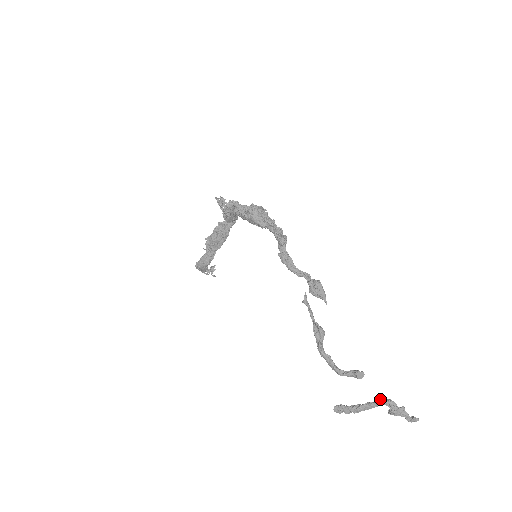
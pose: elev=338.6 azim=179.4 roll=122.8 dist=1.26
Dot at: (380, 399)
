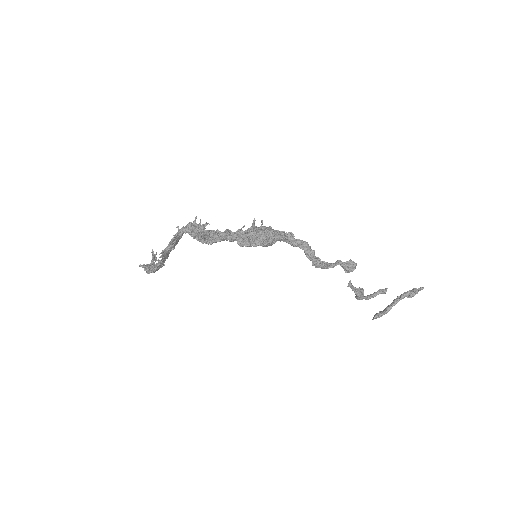
Dot at: (403, 296)
